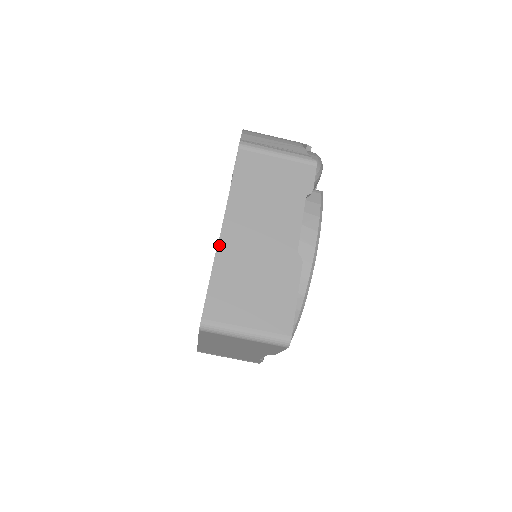
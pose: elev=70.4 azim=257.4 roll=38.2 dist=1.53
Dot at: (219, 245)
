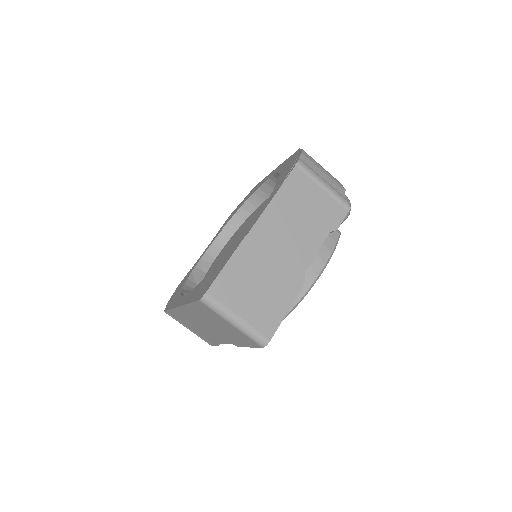
Dot at: (246, 238)
